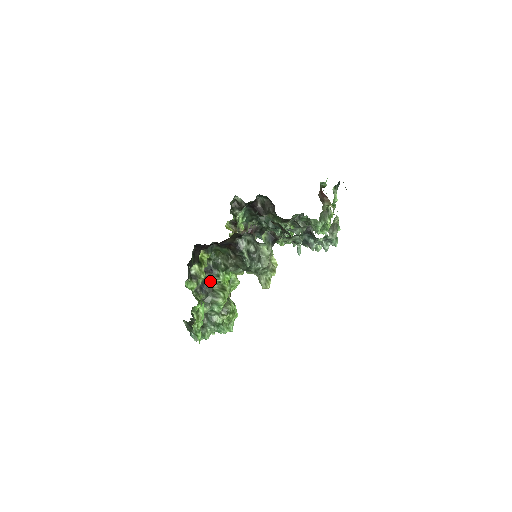
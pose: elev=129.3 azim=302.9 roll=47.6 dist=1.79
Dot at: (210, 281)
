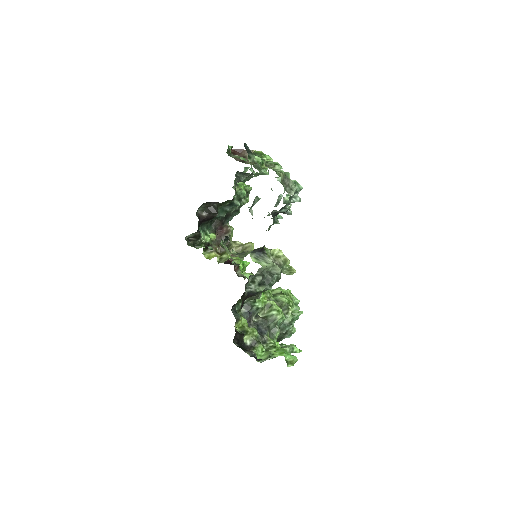
Dot at: (258, 318)
